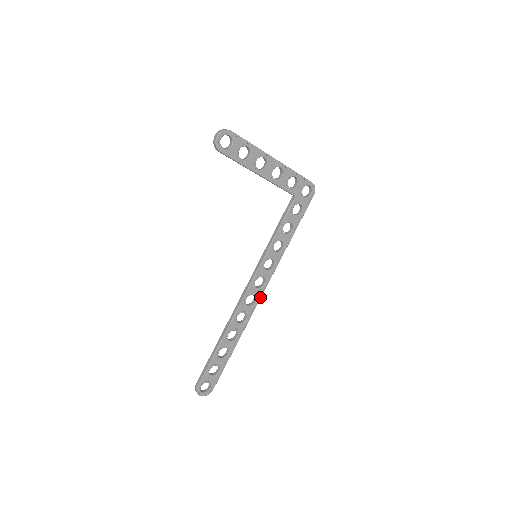
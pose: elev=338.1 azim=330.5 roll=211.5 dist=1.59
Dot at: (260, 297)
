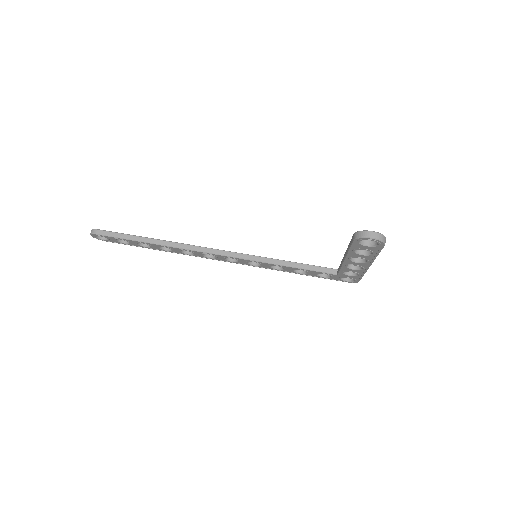
Dot at: (218, 260)
